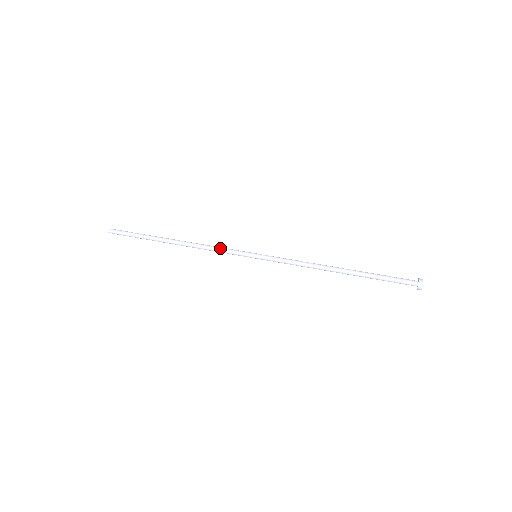
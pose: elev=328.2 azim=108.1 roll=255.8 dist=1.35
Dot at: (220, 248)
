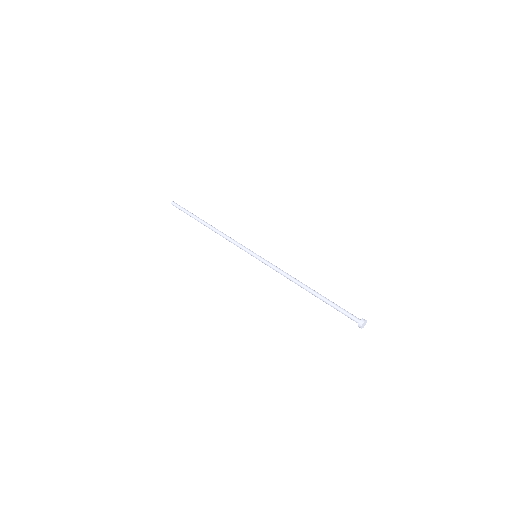
Dot at: (235, 241)
